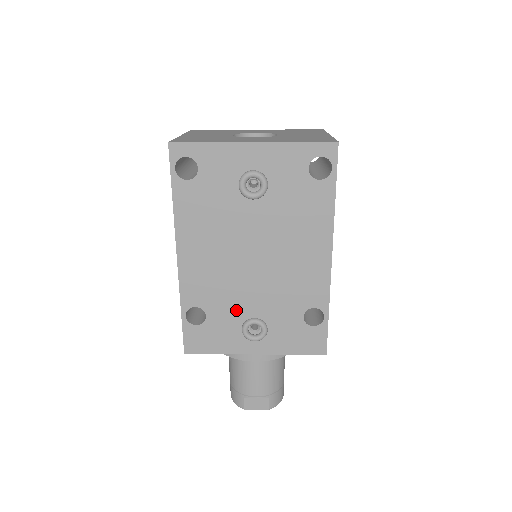
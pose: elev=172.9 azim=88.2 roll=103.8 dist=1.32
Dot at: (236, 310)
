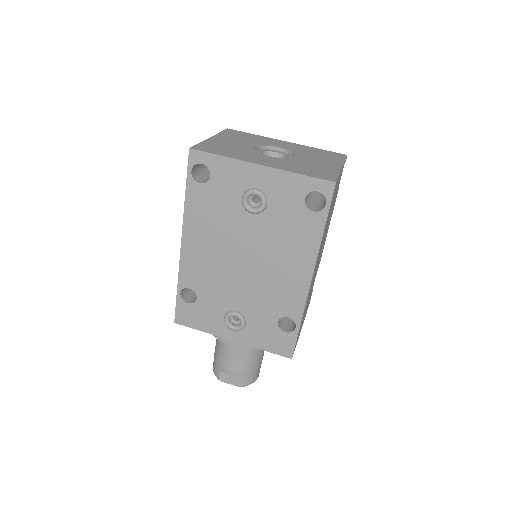
Dot at: (222, 300)
